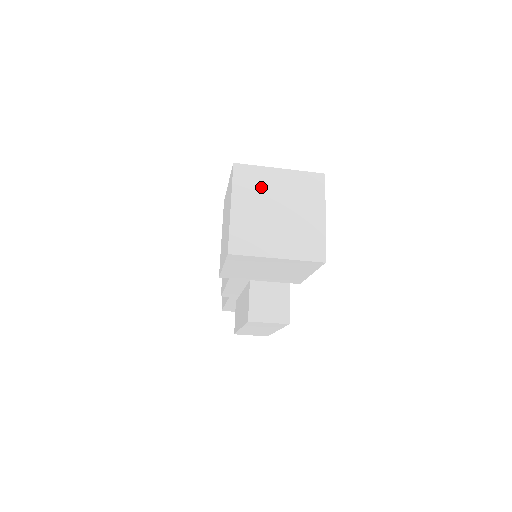
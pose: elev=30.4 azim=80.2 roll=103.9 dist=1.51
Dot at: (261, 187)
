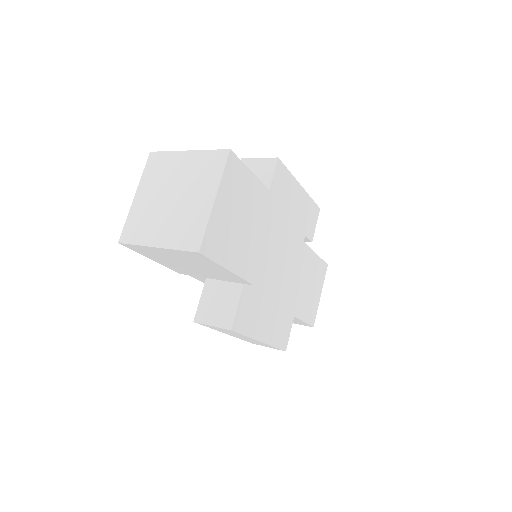
Dot at: (165, 173)
